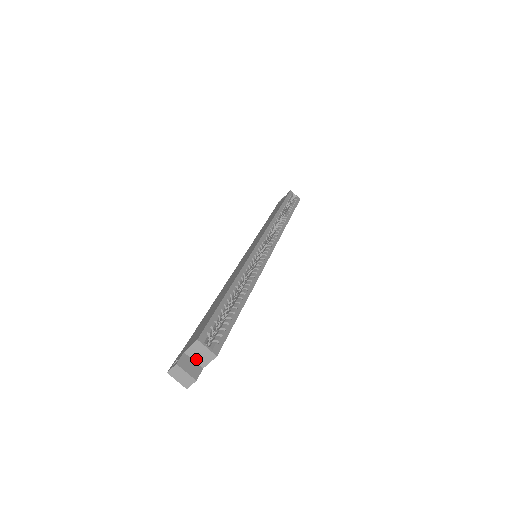
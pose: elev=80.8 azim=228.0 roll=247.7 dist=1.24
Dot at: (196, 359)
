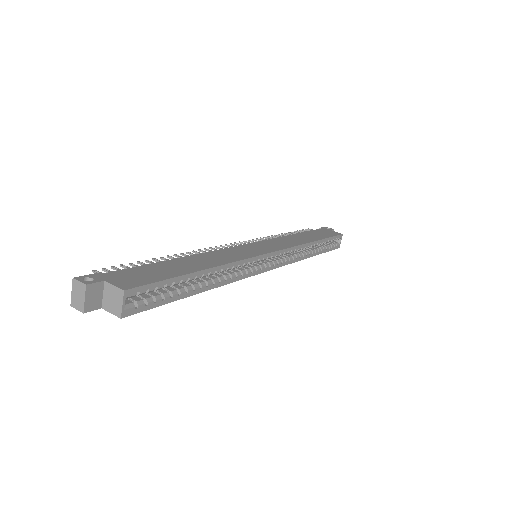
Dot at: (106, 297)
